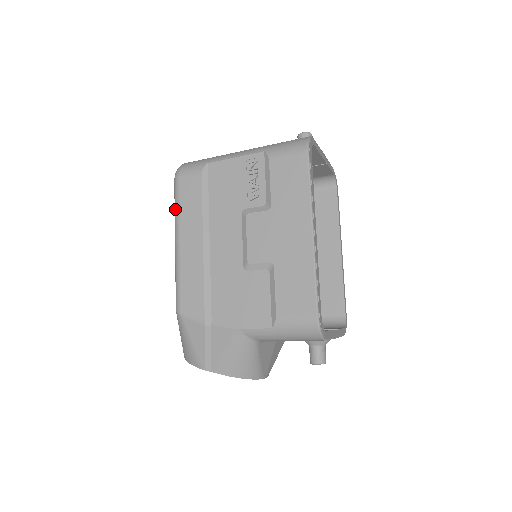
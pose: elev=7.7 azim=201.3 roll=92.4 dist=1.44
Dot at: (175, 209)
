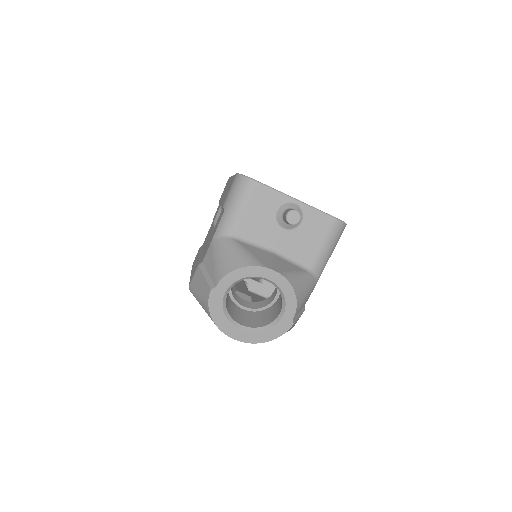
Dot at: occluded
